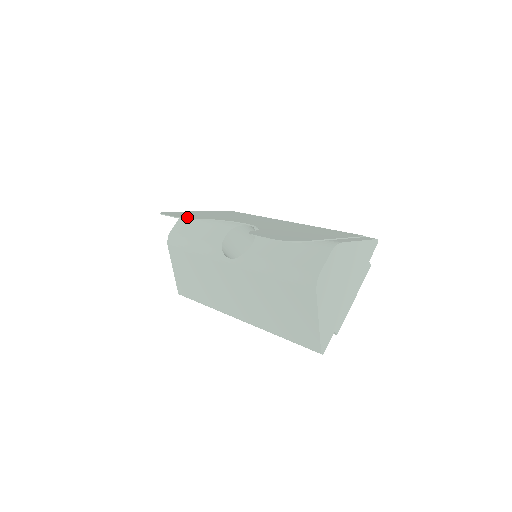
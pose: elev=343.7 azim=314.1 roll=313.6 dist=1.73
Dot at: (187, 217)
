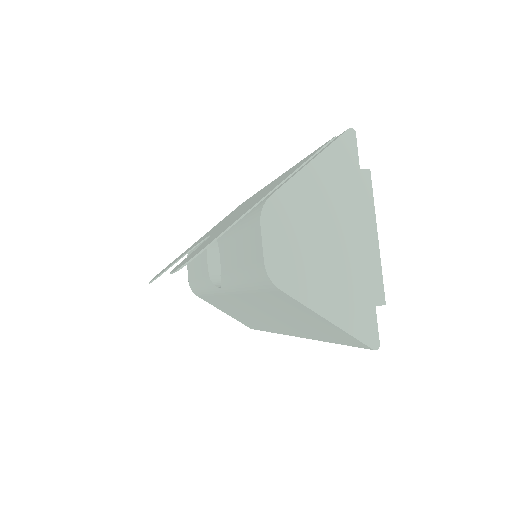
Dot at: occluded
